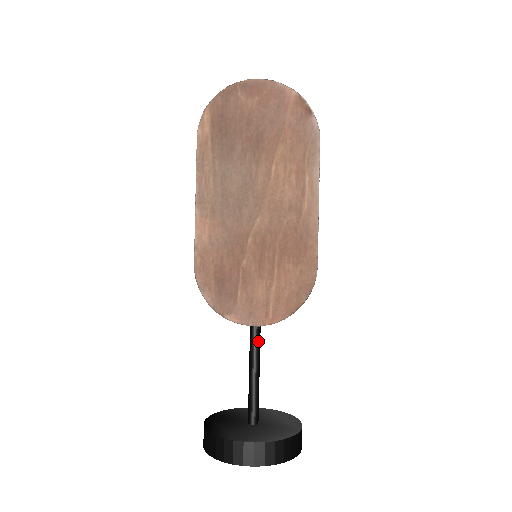
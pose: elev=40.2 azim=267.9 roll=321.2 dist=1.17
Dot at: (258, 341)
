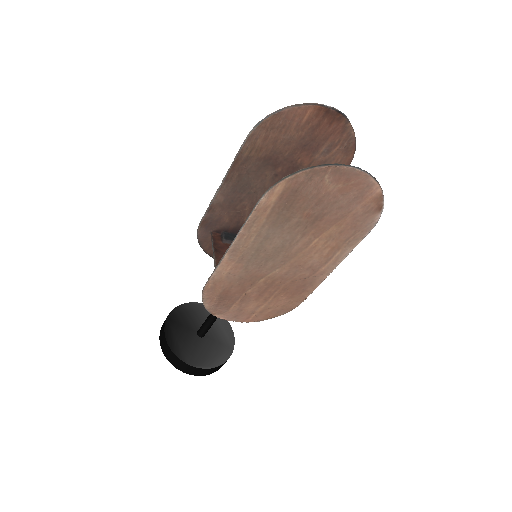
Dot at: occluded
